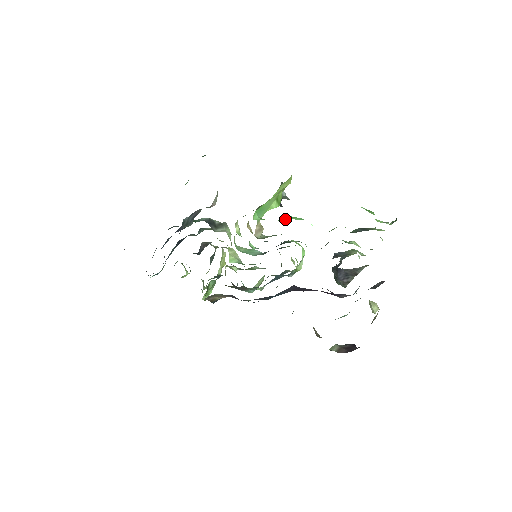
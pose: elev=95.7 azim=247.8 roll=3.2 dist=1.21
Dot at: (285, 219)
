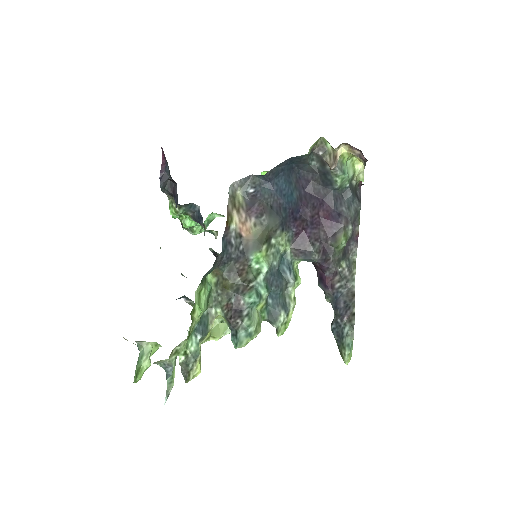
Dot at: occluded
